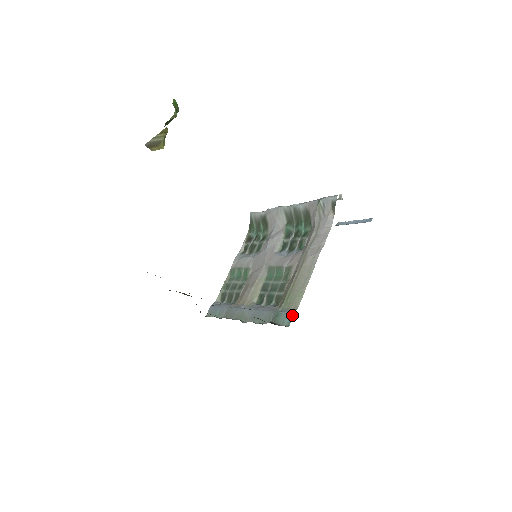
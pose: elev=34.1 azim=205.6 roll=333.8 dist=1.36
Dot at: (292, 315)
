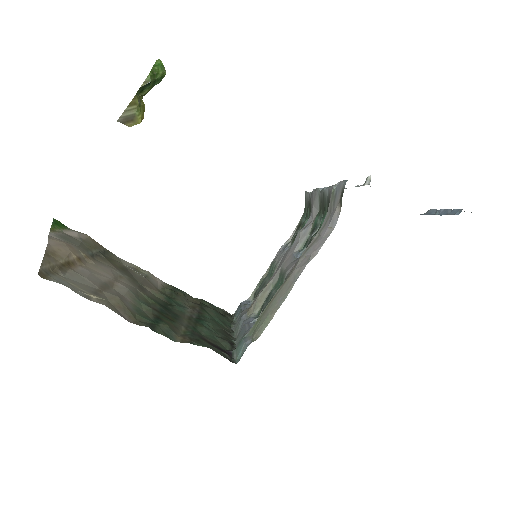
Dot at: (246, 348)
